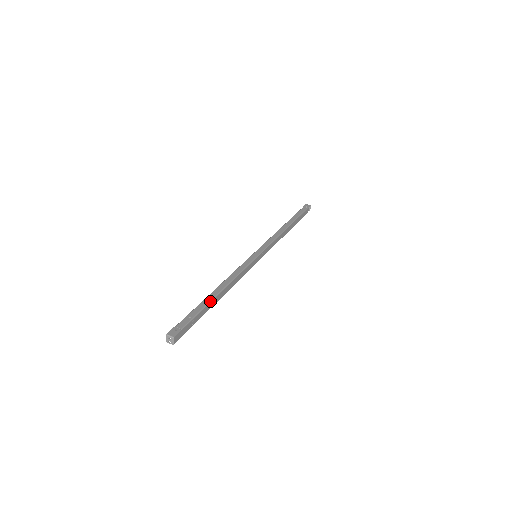
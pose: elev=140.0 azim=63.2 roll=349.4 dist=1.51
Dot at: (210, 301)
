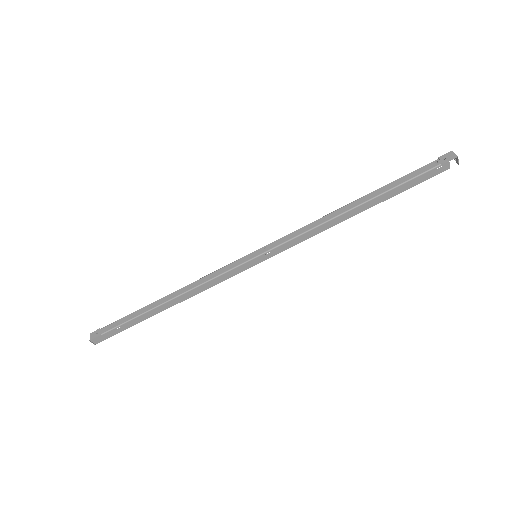
Dot at: (147, 311)
